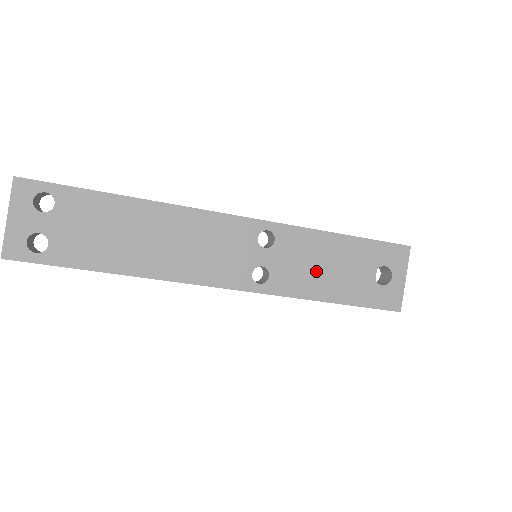
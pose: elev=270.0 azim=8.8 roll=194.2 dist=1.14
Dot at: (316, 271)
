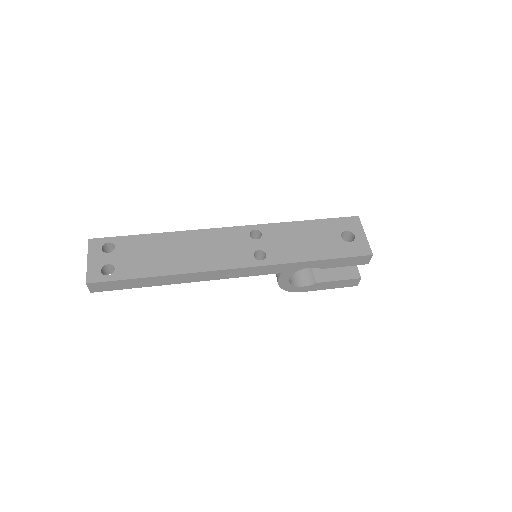
Dot at: (298, 244)
